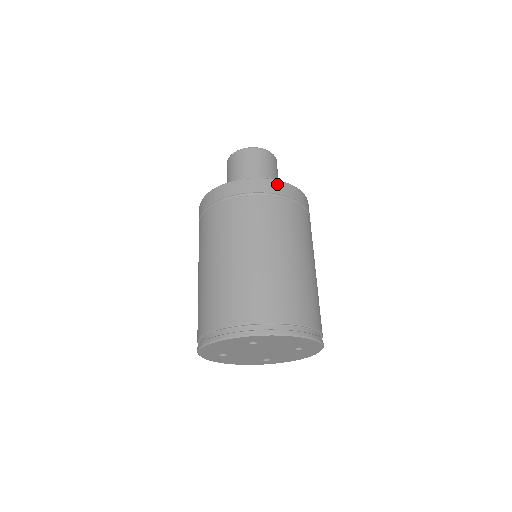
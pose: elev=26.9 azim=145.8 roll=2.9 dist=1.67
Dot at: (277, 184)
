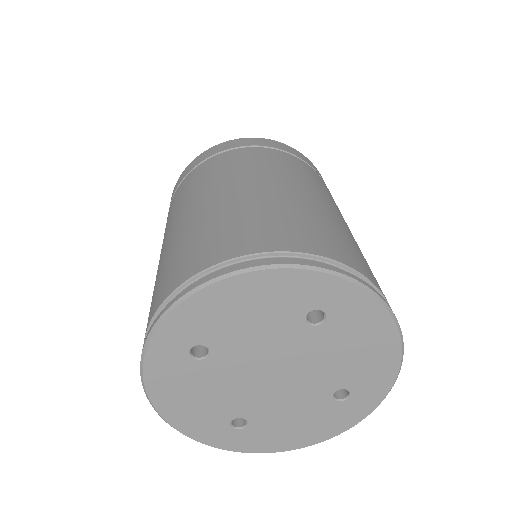
Dot at: occluded
